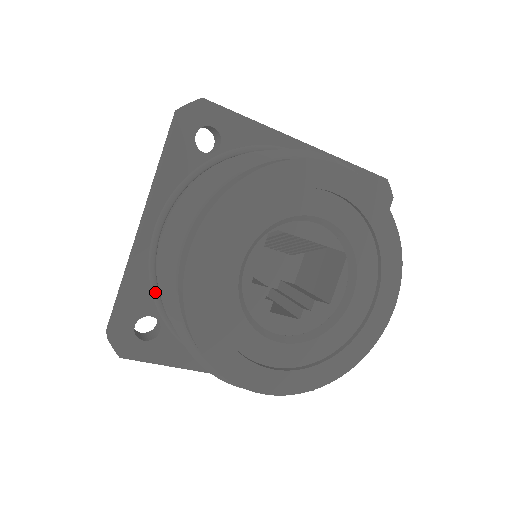
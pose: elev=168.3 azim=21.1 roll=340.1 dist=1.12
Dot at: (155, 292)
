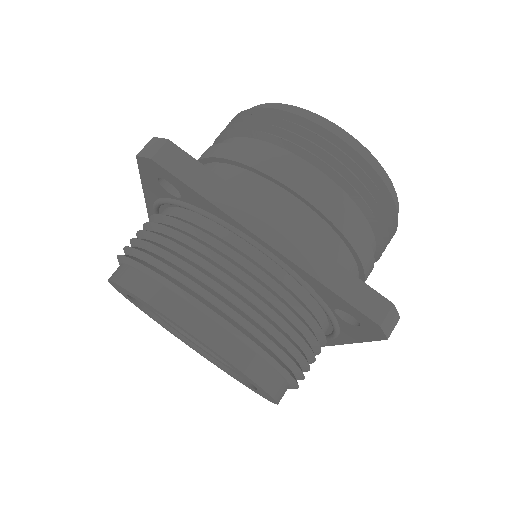
Dot at: occluded
